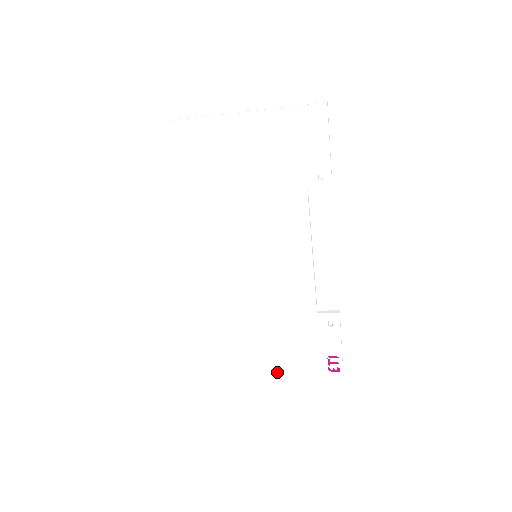
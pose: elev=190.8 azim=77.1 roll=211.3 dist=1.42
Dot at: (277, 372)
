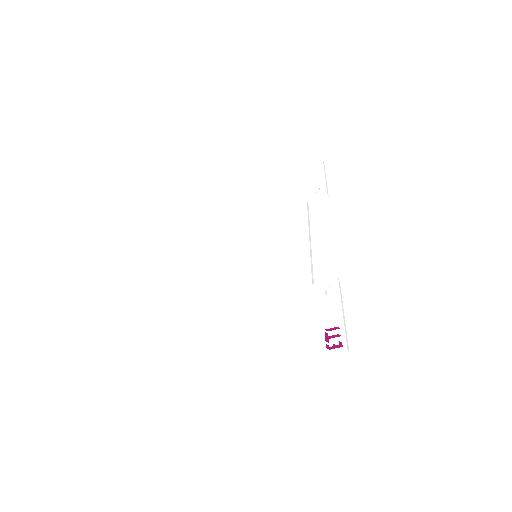
Dot at: (255, 368)
